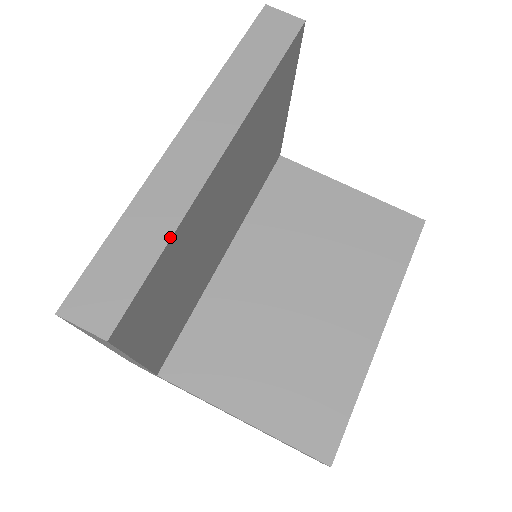
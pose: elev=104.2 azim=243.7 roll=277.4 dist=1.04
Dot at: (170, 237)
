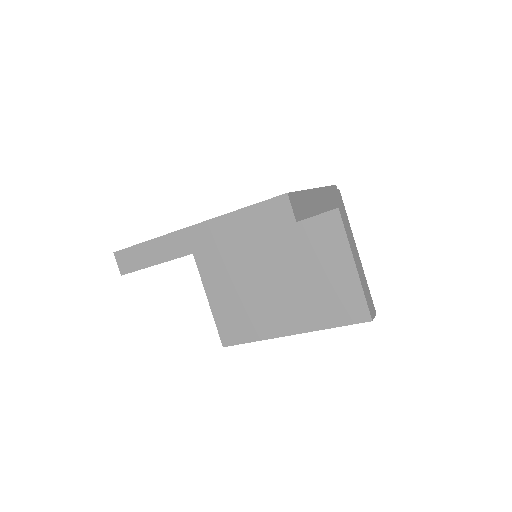
Dot at: (159, 263)
